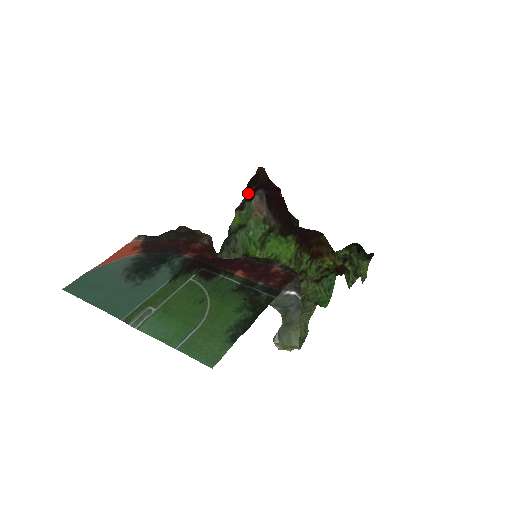
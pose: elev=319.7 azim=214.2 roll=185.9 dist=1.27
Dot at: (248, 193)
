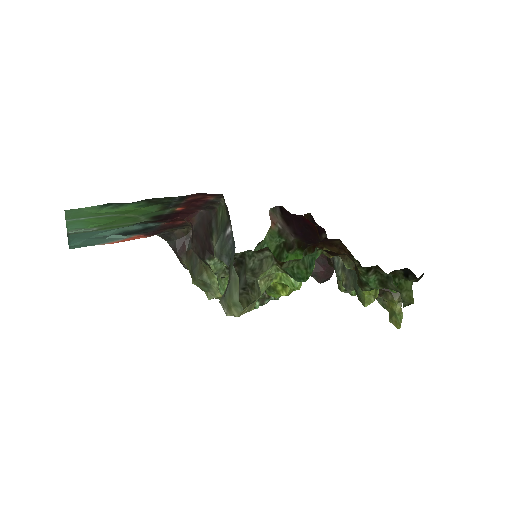
Dot at: occluded
